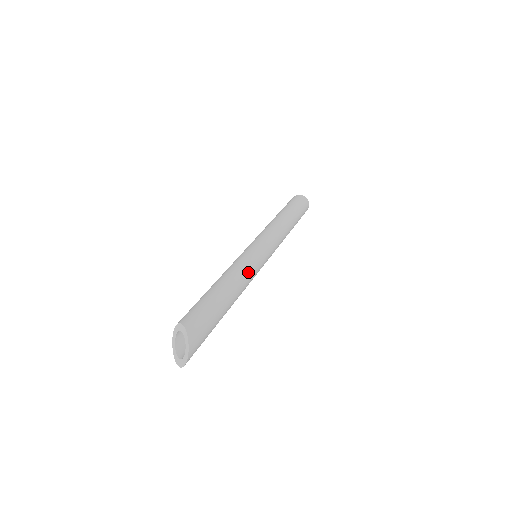
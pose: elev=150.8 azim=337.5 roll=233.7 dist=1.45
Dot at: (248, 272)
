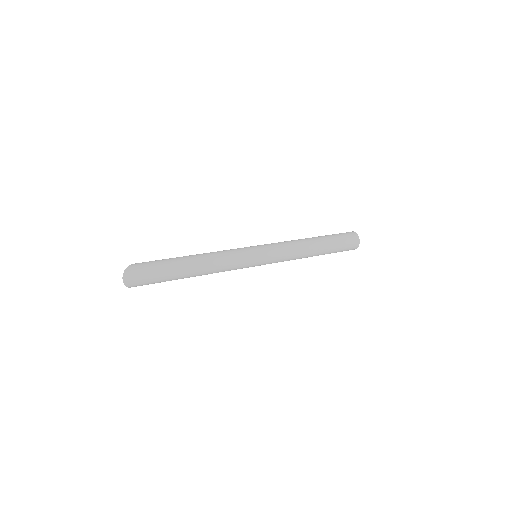
Dot at: (224, 252)
